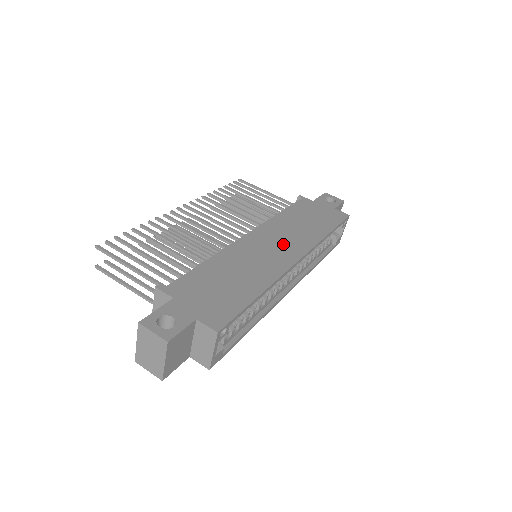
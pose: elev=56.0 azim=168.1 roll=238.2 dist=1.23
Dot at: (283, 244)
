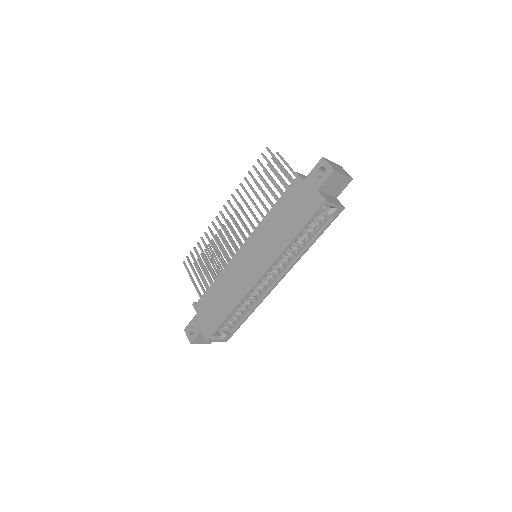
Dot at: (257, 259)
